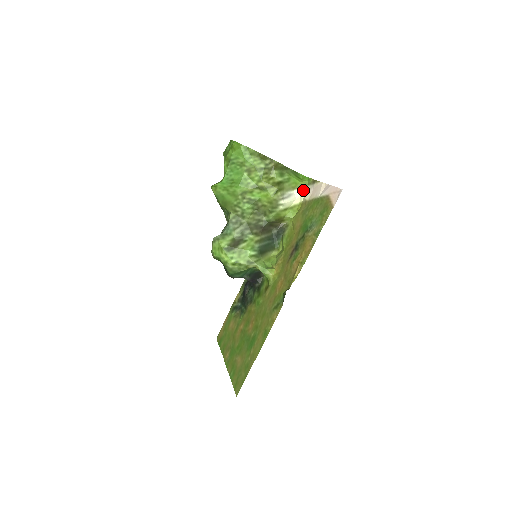
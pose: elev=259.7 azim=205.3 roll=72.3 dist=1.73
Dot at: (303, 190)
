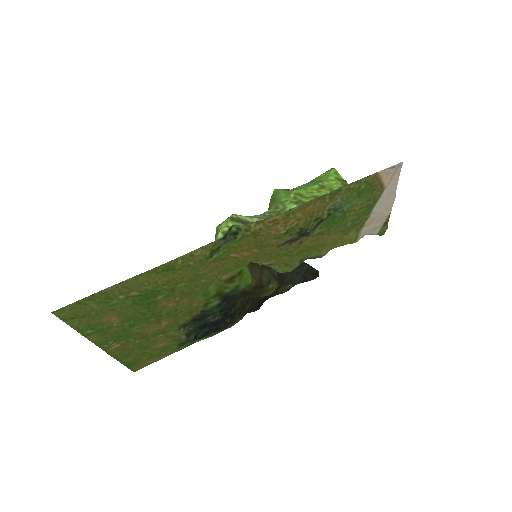
Dot at: (368, 234)
